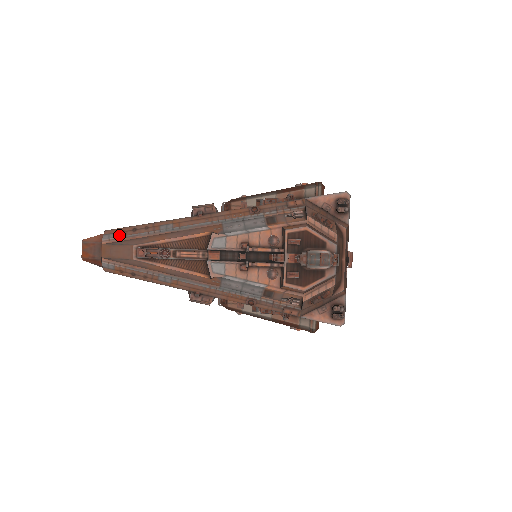
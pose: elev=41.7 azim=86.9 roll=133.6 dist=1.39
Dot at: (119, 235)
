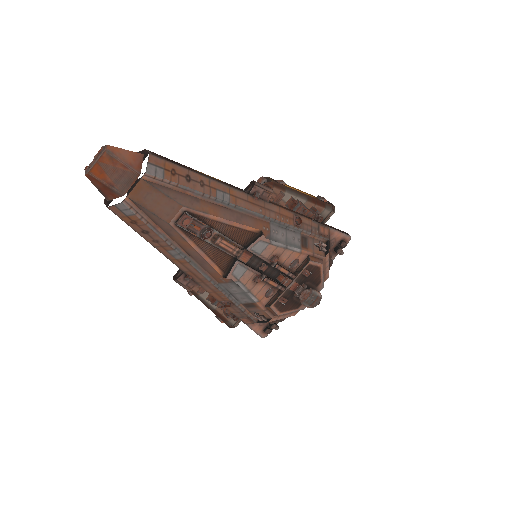
Dot at: (169, 177)
